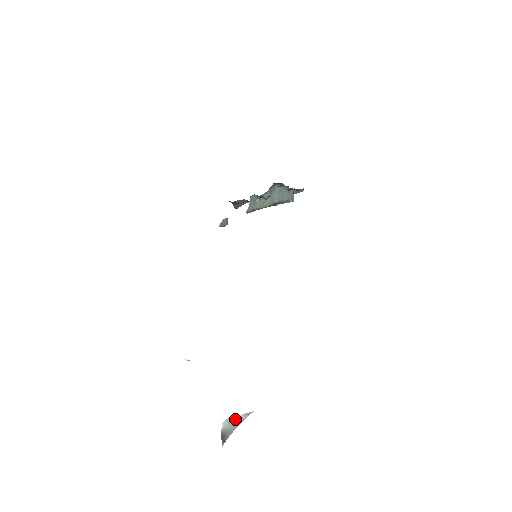
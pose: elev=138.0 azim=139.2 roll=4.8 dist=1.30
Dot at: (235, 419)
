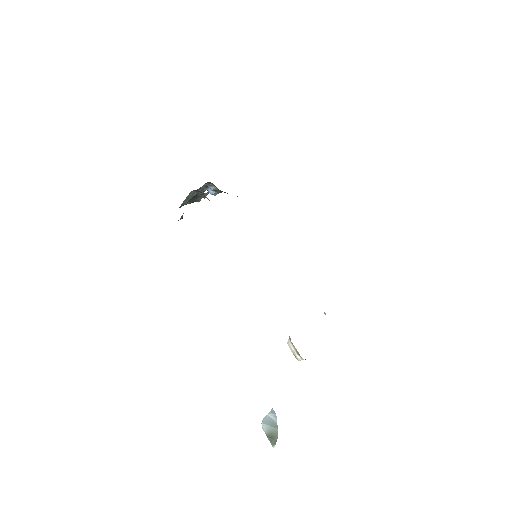
Dot at: (268, 419)
